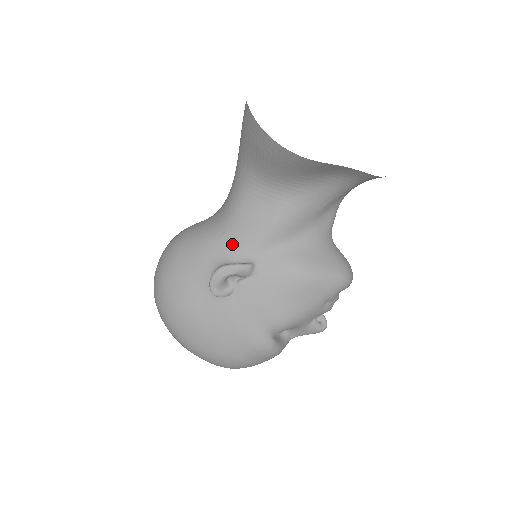
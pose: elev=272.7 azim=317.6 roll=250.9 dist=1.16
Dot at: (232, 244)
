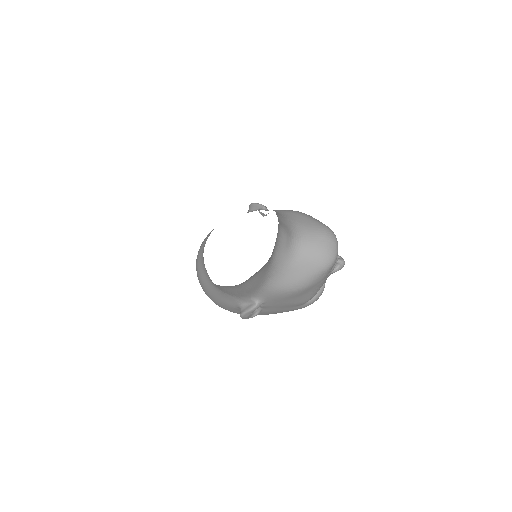
Dot at: (234, 296)
